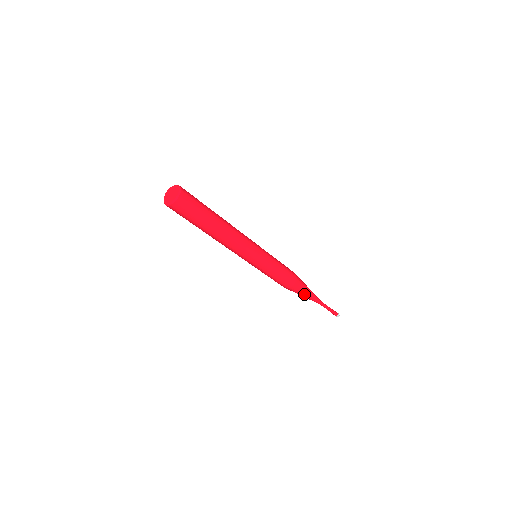
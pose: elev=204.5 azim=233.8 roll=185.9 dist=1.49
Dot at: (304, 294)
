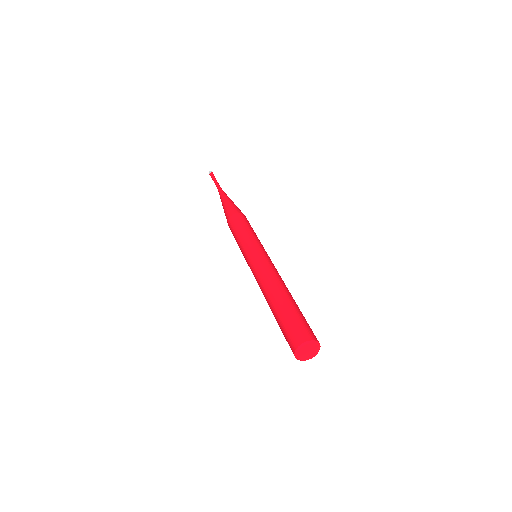
Dot at: occluded
